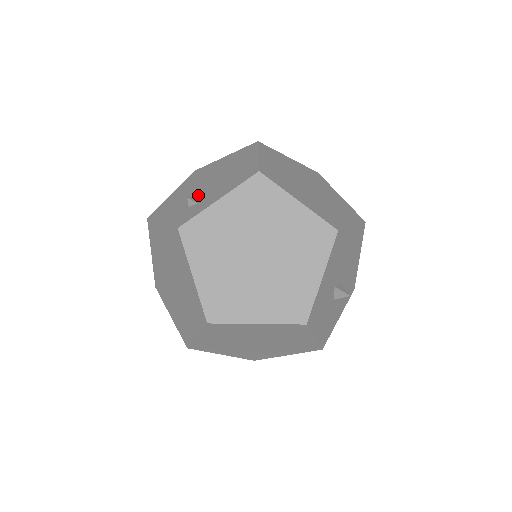
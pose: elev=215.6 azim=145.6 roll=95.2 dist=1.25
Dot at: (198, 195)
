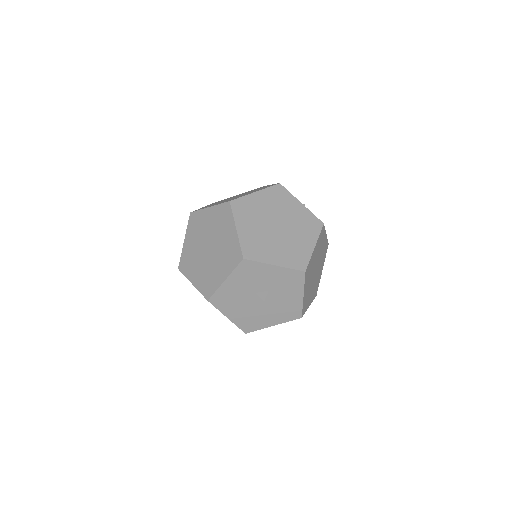
Dot at: occluded
